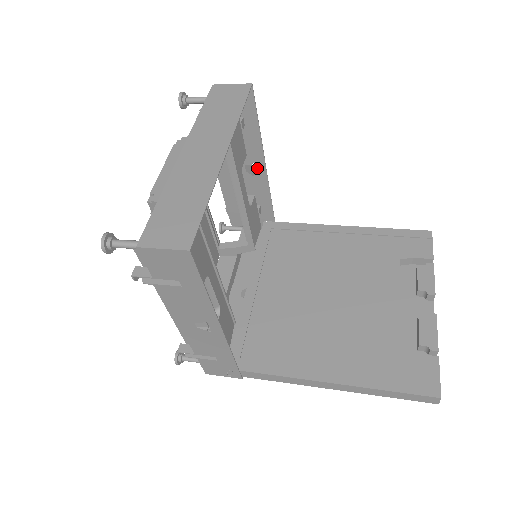
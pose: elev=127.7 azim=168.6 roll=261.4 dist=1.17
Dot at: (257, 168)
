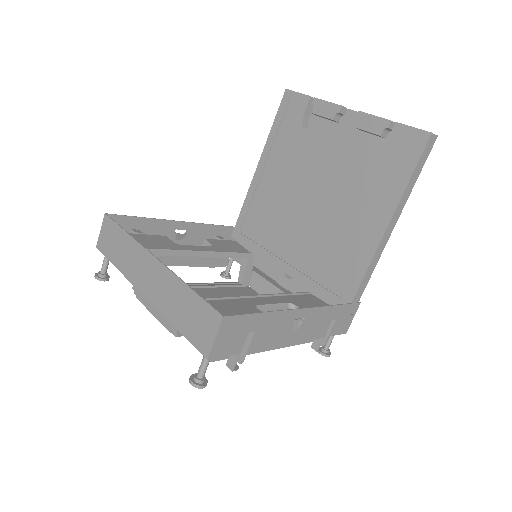
Dot at: occluded
